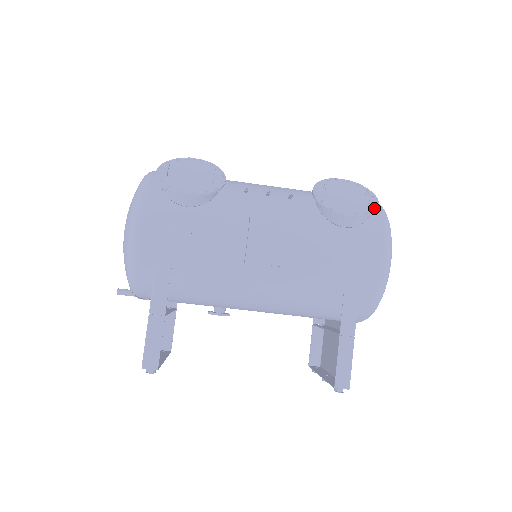
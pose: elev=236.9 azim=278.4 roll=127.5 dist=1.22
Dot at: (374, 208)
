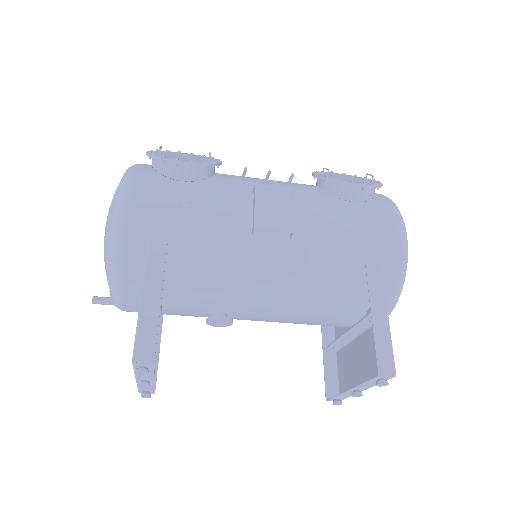
Dot at: occluded
